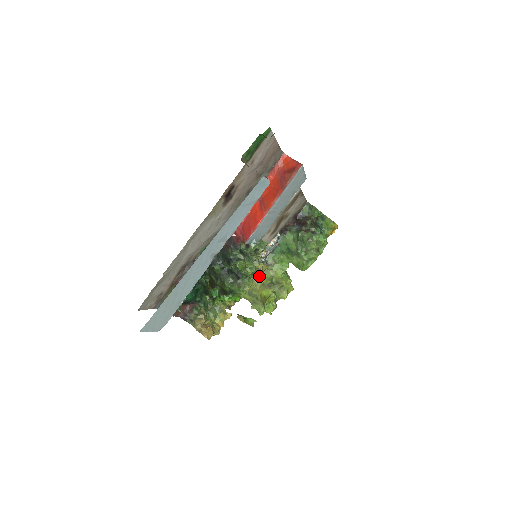
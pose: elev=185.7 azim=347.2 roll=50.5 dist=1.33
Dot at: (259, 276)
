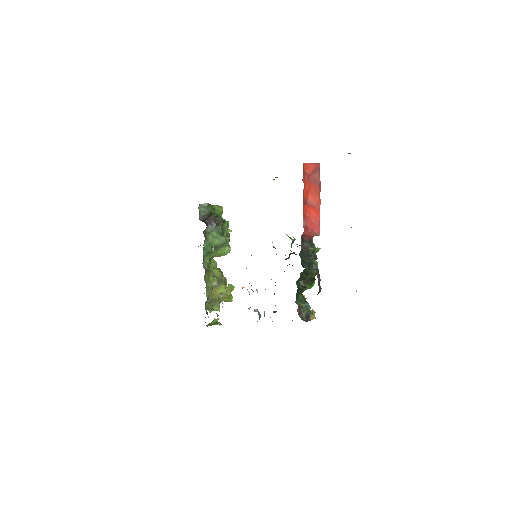
Dot at: occluded
